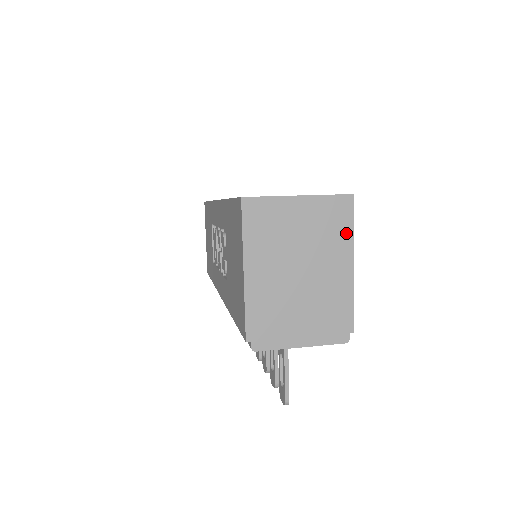
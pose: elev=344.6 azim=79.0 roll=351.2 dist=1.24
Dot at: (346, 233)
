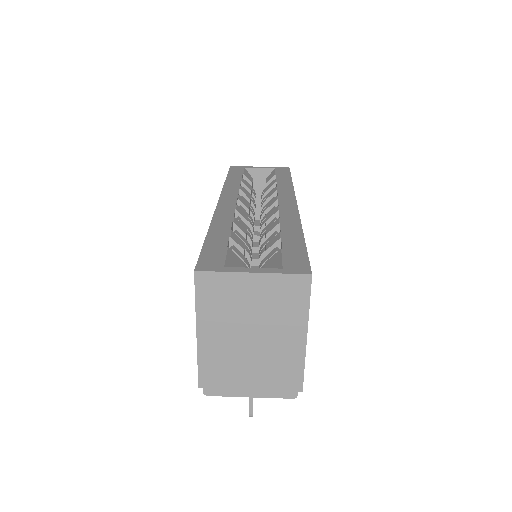
Dot at: (301, 309)
